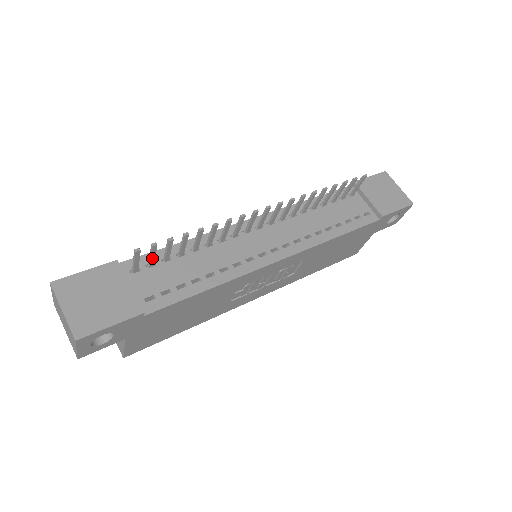
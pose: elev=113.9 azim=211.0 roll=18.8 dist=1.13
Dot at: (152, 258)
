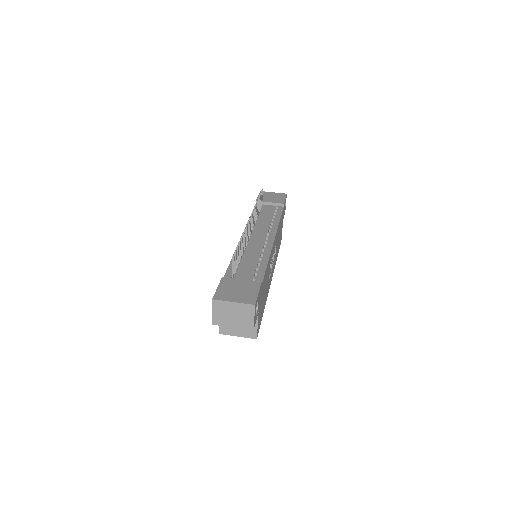
Dot at: occluded
